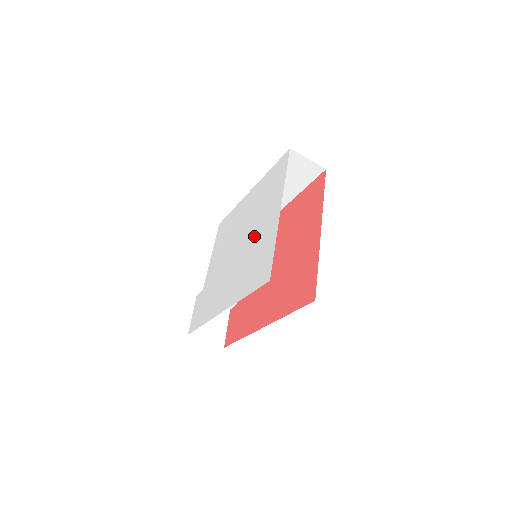
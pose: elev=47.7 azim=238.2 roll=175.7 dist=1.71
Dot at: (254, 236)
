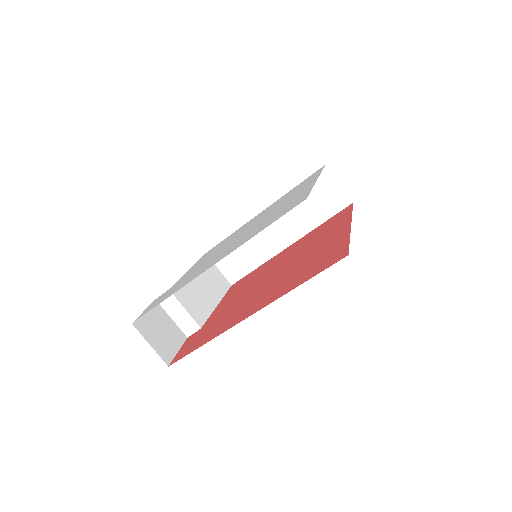
Dot at: (272, 212)
